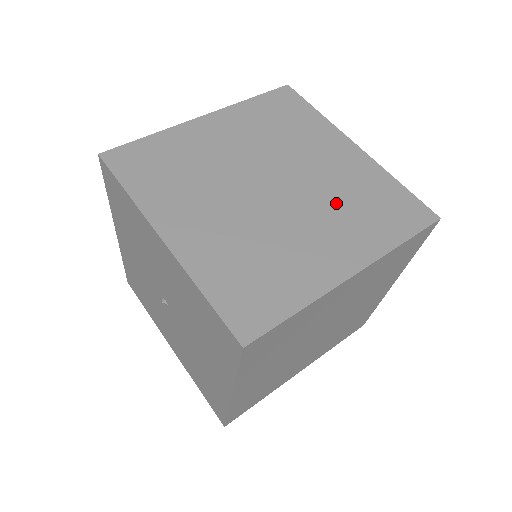
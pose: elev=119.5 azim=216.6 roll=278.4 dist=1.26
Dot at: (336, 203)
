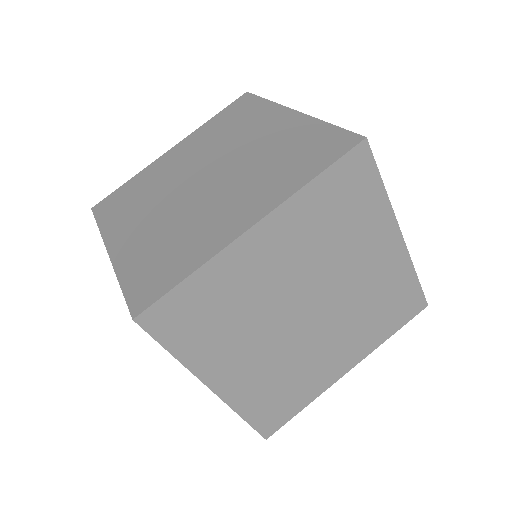
Dot at: (256, 169)
